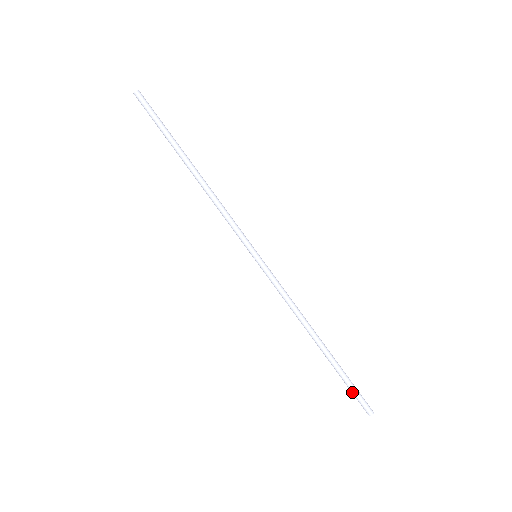
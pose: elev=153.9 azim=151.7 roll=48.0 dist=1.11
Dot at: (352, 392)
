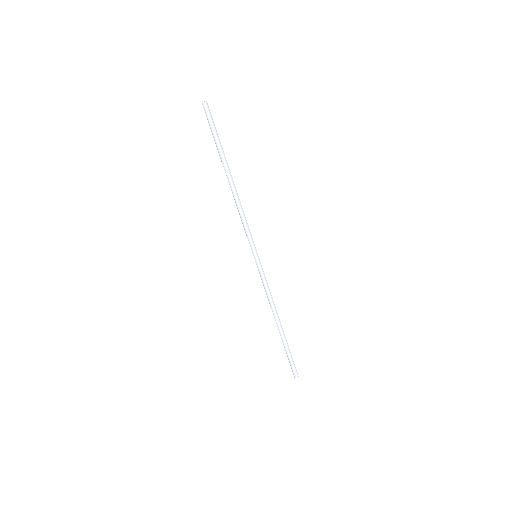
Dot at: (289, 360)
